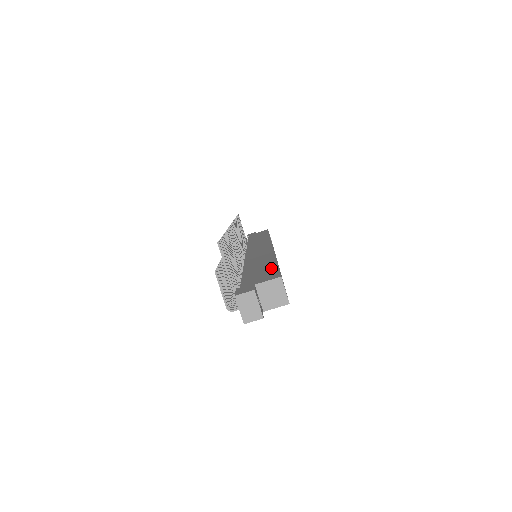
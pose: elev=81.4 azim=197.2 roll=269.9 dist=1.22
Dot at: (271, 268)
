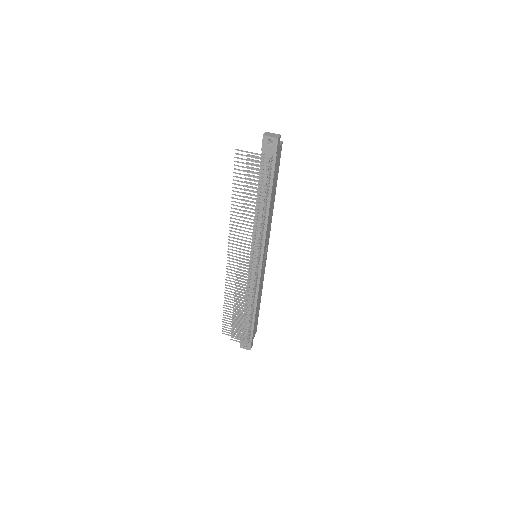
Dot at: occluded
